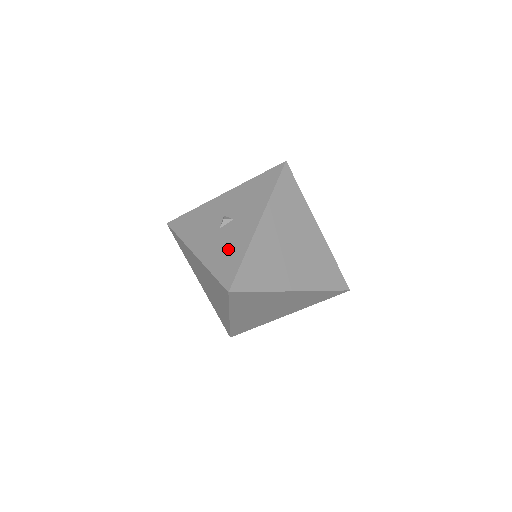
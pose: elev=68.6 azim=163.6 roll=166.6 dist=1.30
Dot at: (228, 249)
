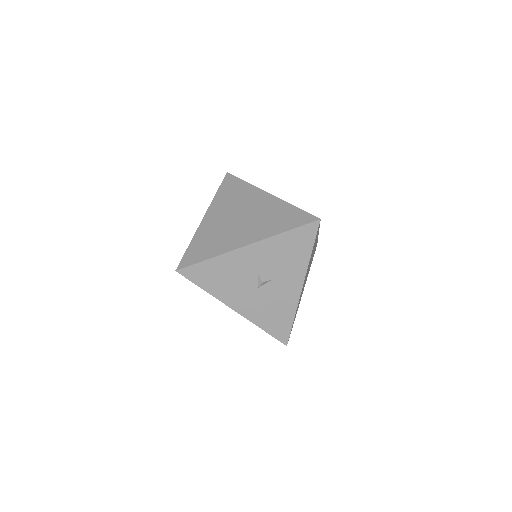
Dot at: (275, 311)
